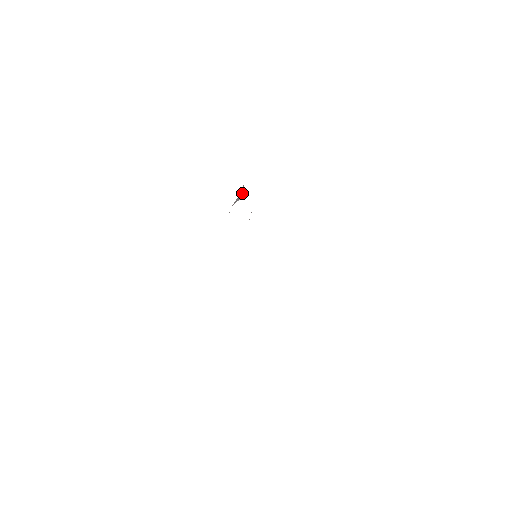
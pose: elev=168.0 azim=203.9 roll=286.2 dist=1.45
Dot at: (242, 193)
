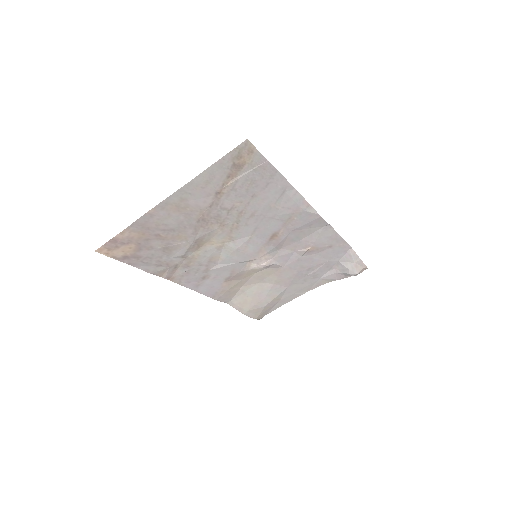
Dot at: (352, 267)
